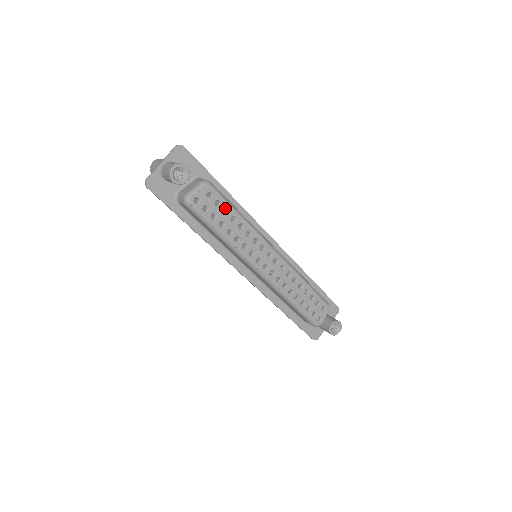
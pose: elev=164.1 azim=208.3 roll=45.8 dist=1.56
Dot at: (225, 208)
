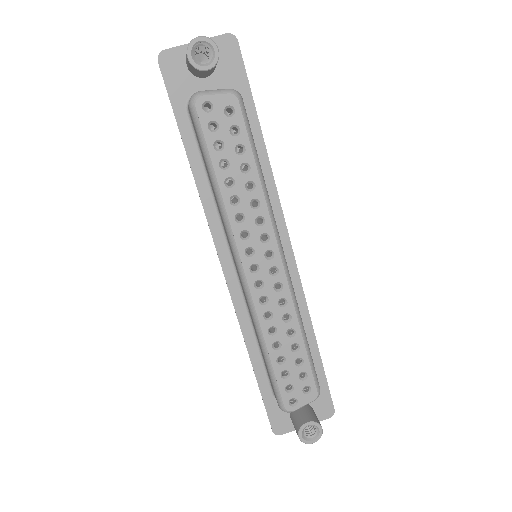
Dot at: (242, 145)
